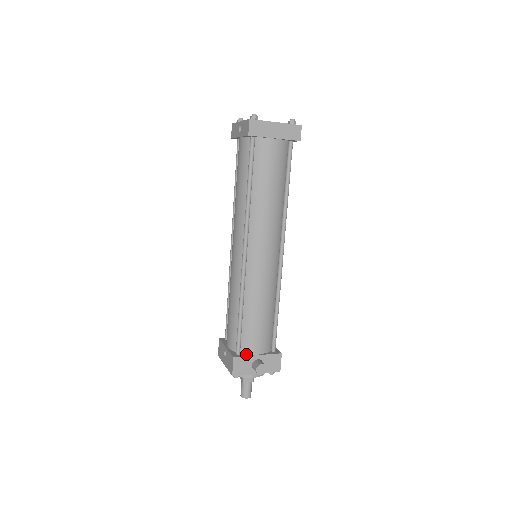
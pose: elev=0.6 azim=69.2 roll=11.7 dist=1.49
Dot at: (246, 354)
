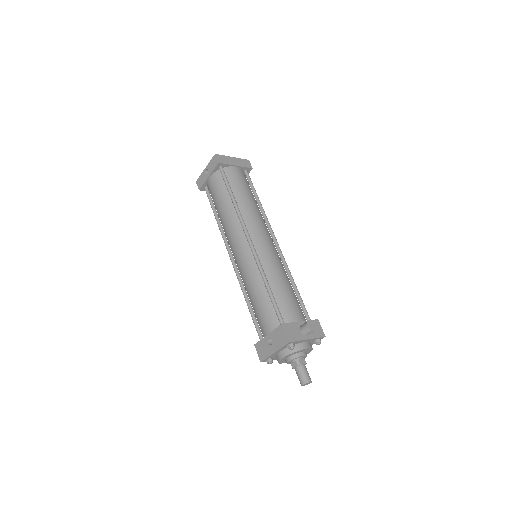
Dot at: occluded
